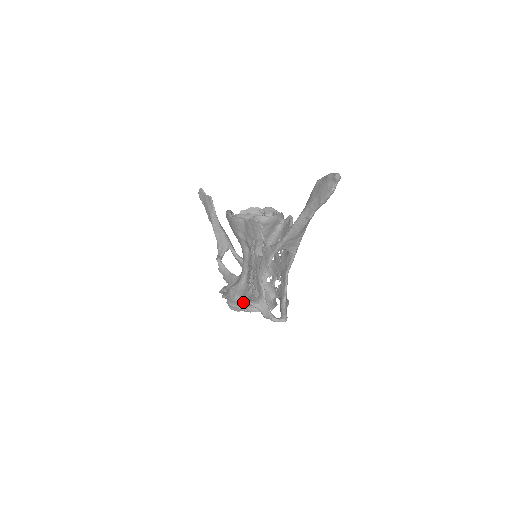
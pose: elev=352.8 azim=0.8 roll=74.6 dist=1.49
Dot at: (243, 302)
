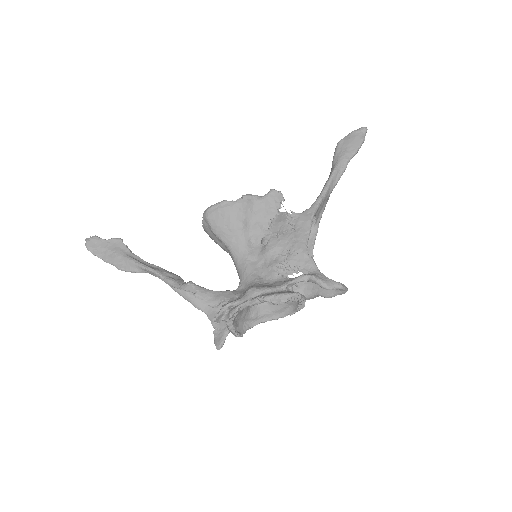
Dot at: (285, 290)
